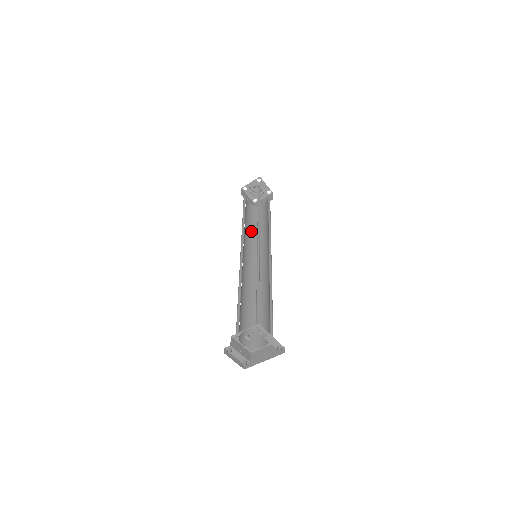
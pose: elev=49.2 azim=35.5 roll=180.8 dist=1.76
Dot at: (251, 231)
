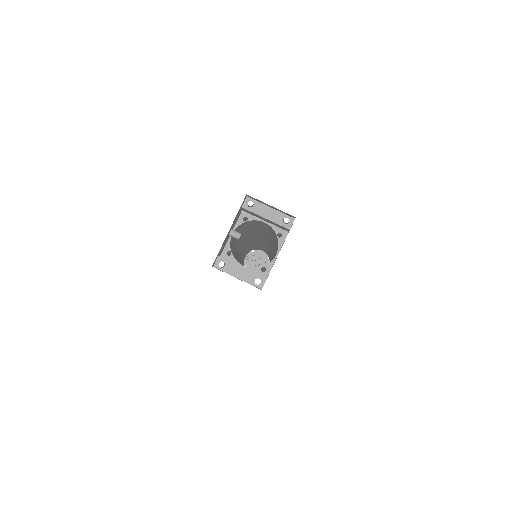
Dot at: occluded
